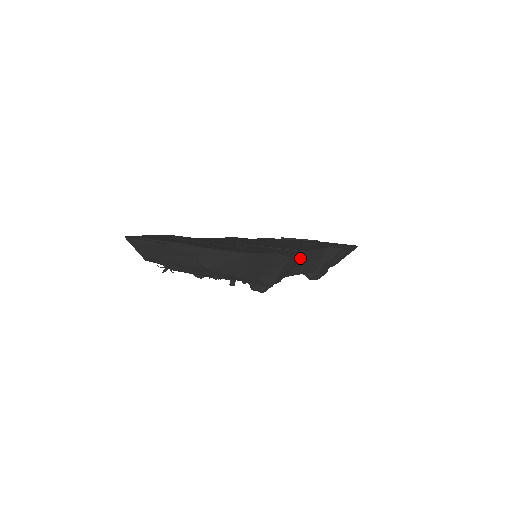
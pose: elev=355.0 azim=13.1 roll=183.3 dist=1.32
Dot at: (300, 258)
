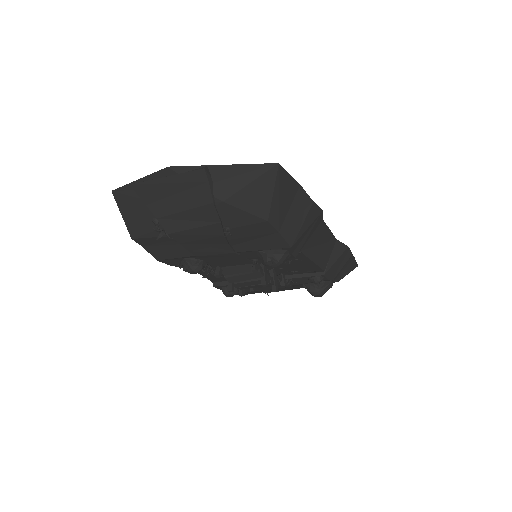
Dot at: (317, 224)
